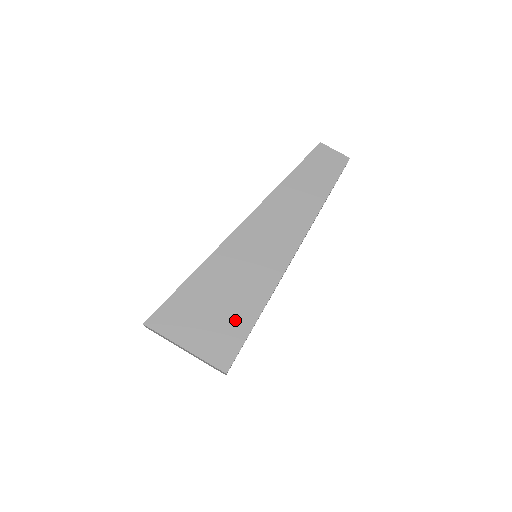
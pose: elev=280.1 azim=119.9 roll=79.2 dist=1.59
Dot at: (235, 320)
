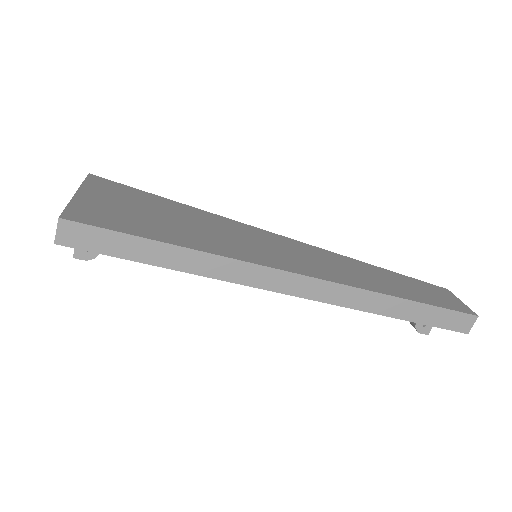
Dot at: (152, 227)
